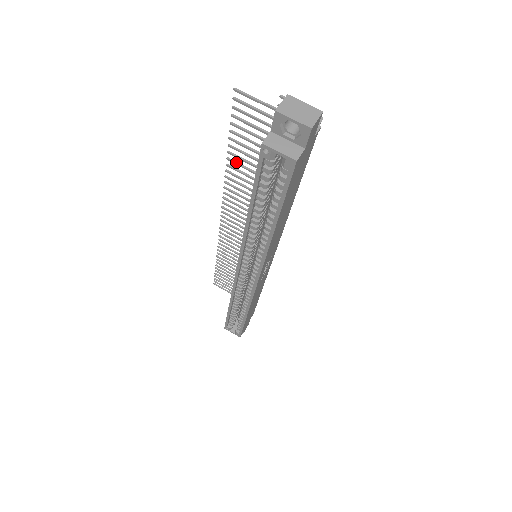
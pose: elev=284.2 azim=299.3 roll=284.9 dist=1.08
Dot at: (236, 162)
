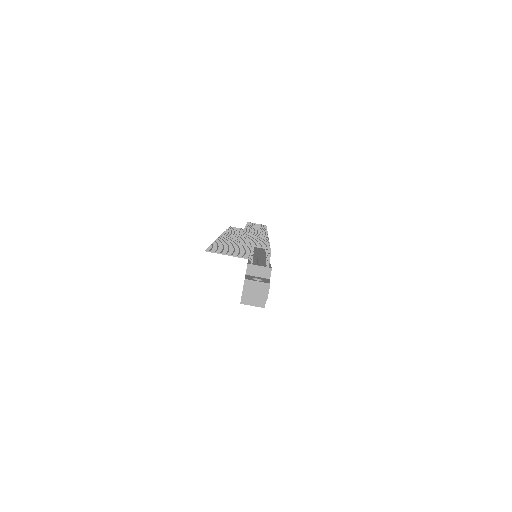
Dot at: (221, 244)
